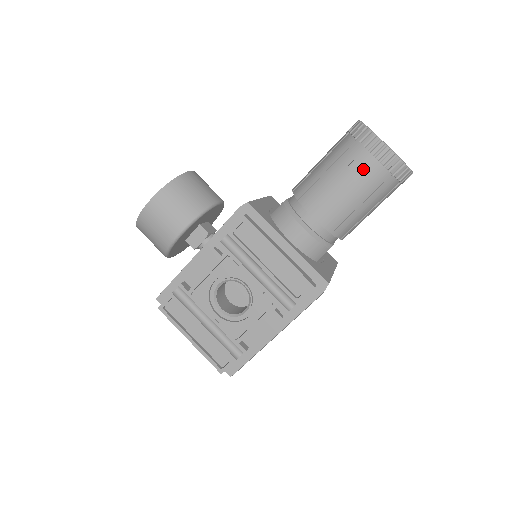
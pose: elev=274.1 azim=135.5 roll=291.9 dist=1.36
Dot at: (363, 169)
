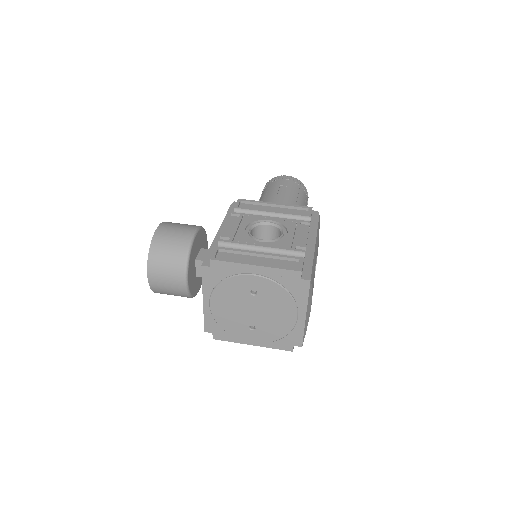
Dot at: (285, 183)
